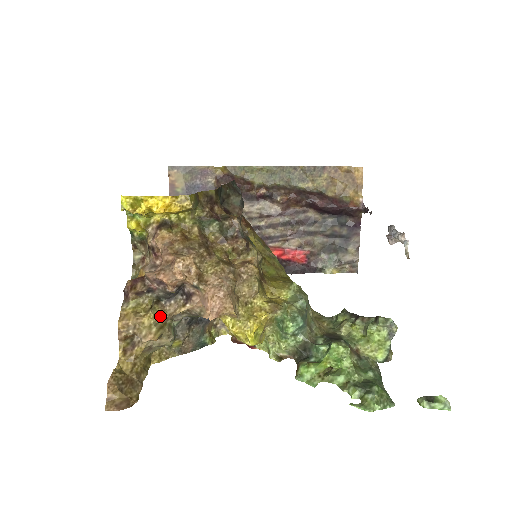
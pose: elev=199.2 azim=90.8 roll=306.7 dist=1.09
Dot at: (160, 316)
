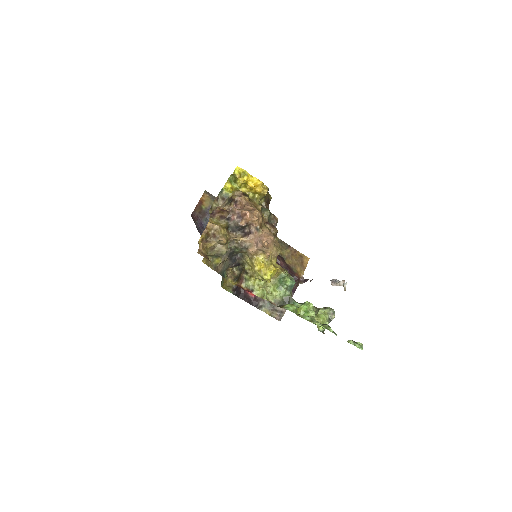
Dot at: (227, 235)
